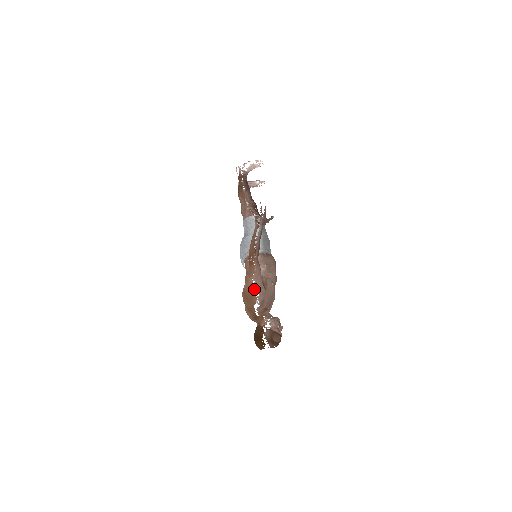
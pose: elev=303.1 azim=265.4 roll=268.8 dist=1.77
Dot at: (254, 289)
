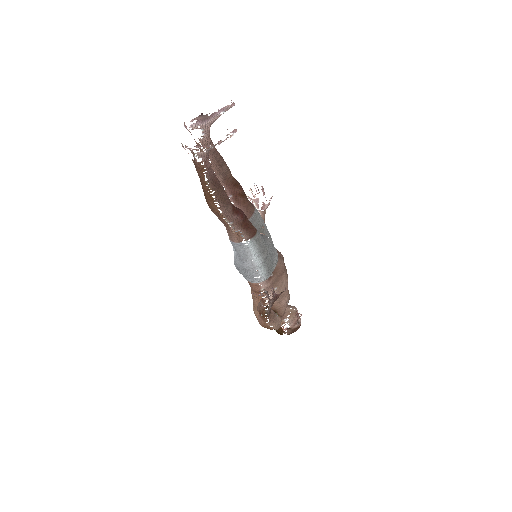
Dot at: (270, 328)
